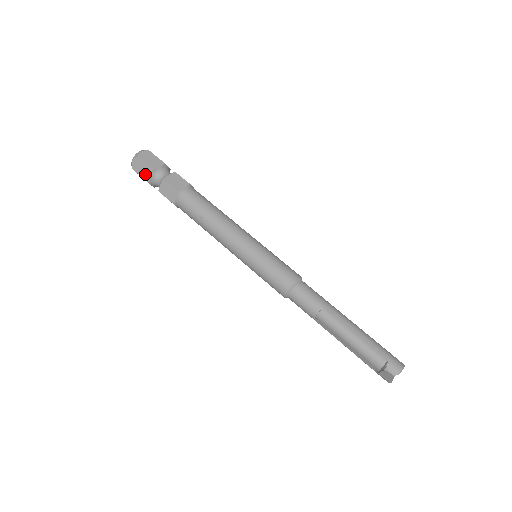
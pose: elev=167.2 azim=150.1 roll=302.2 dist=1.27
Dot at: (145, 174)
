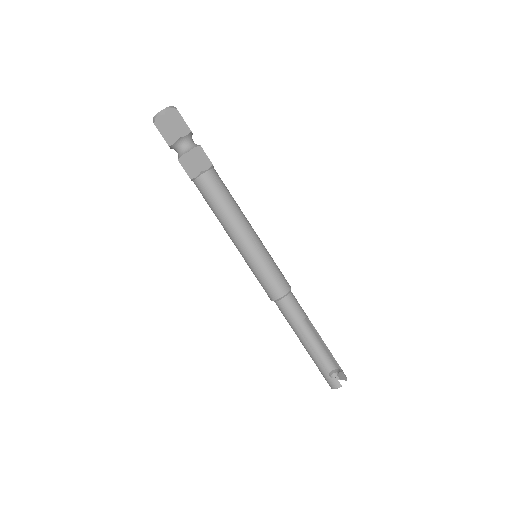
Dot at: (179, 129)
